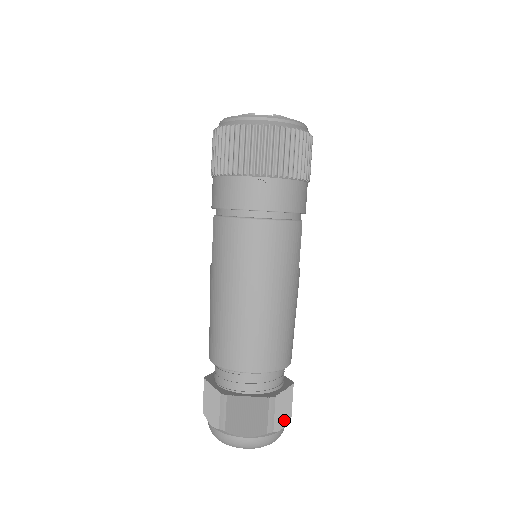
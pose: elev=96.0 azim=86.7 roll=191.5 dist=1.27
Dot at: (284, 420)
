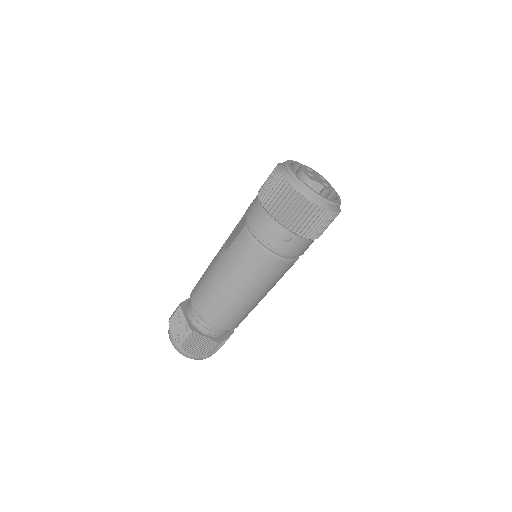
Dot at: (217, 350)
